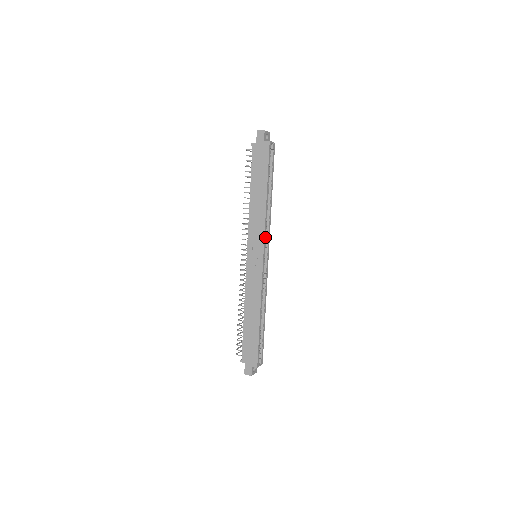
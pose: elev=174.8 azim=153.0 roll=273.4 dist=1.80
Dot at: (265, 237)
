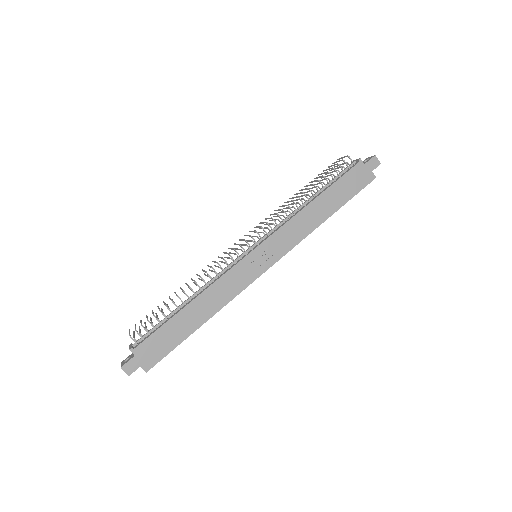
Dot at: (287, 251)
